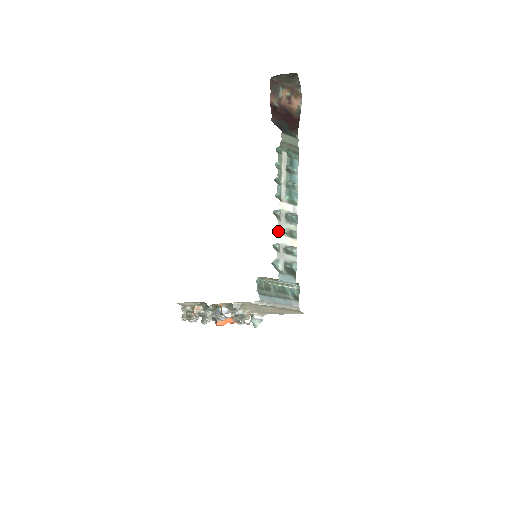
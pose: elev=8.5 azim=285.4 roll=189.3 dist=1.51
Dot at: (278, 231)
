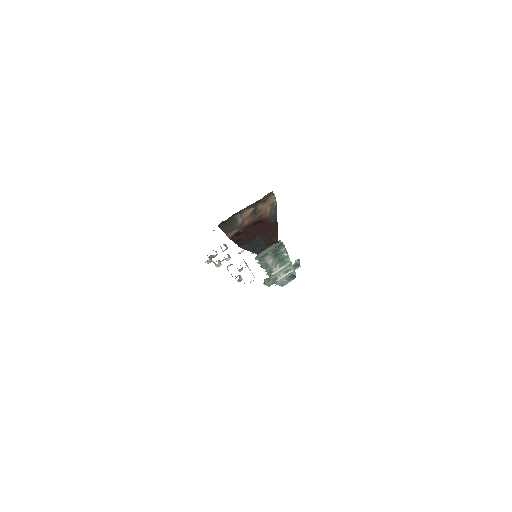
Dot at: (274, 278)
